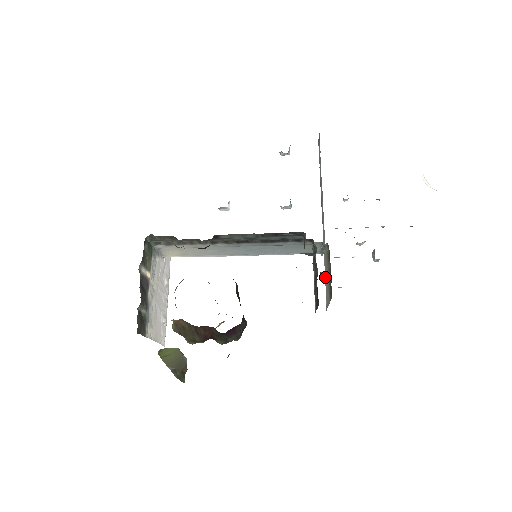
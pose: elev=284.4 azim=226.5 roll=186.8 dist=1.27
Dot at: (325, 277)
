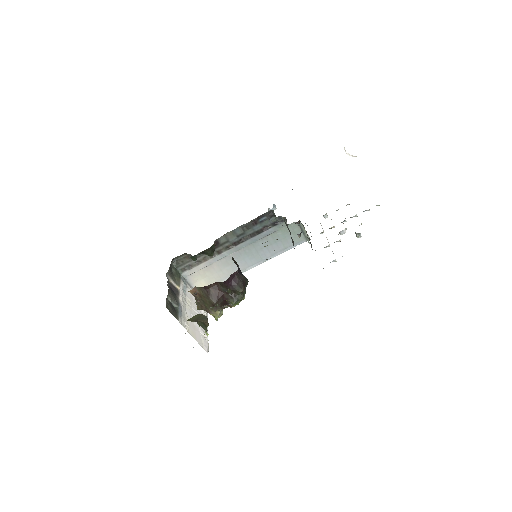
Dot at: occluded
